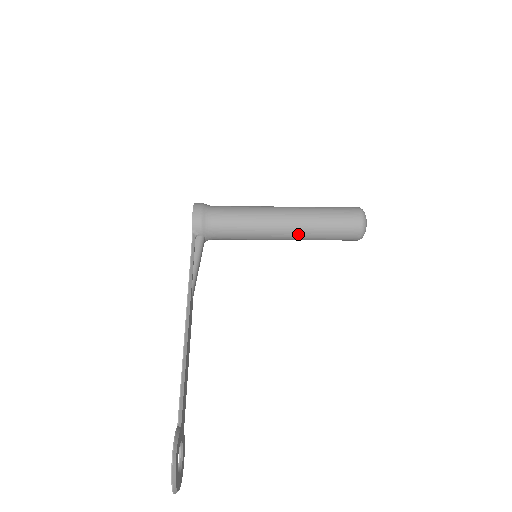
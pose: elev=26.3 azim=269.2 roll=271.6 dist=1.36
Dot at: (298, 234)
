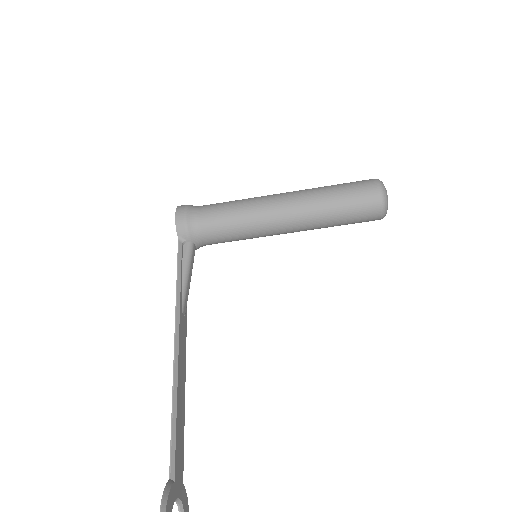
Dot at: (304, 222)
